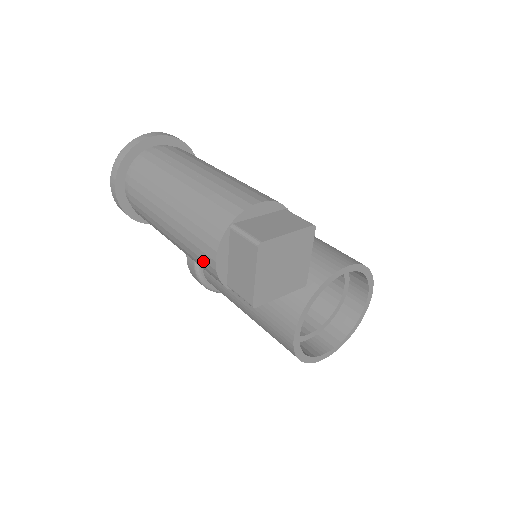
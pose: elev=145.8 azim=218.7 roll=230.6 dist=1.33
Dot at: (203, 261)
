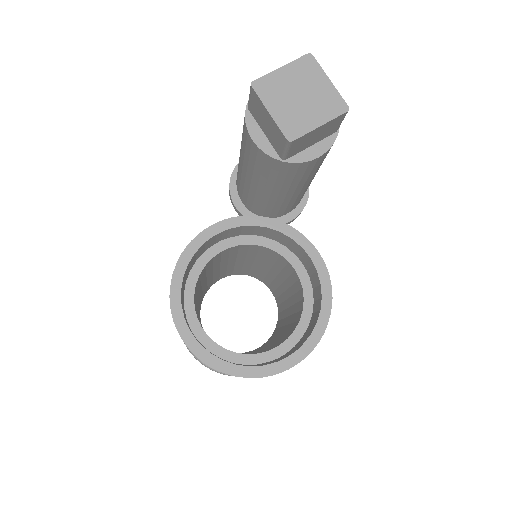
Dot at: occluded
